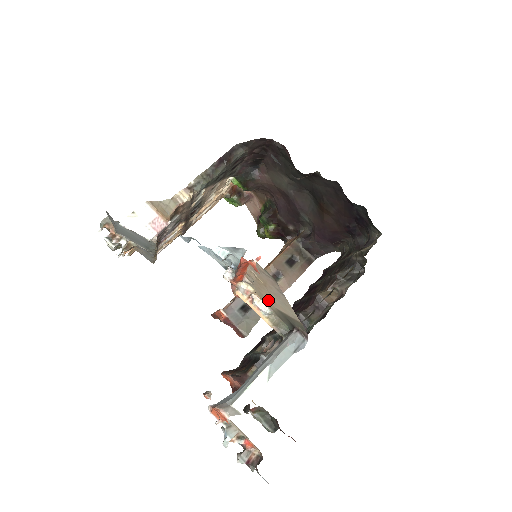
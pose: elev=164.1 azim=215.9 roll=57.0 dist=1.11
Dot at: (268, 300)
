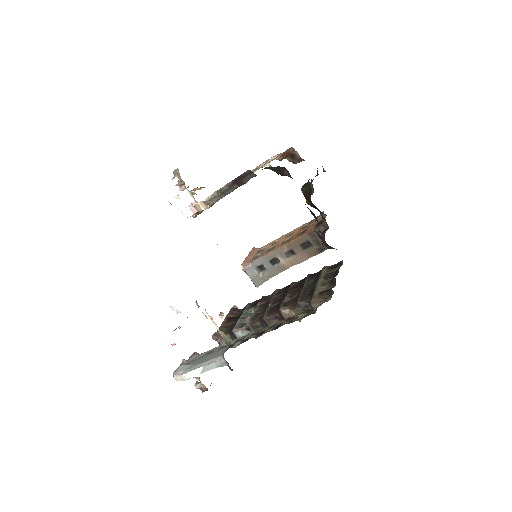
Dot at: occluded
